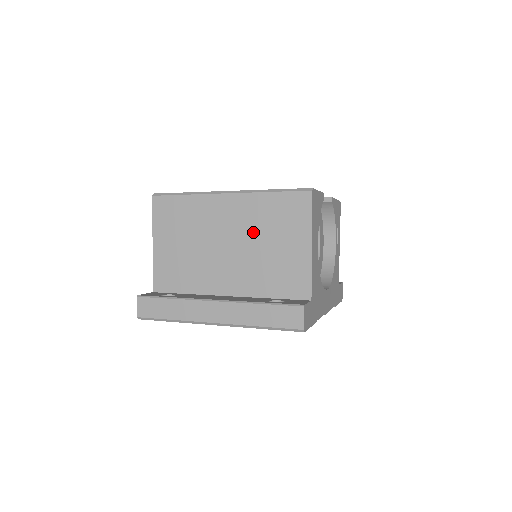
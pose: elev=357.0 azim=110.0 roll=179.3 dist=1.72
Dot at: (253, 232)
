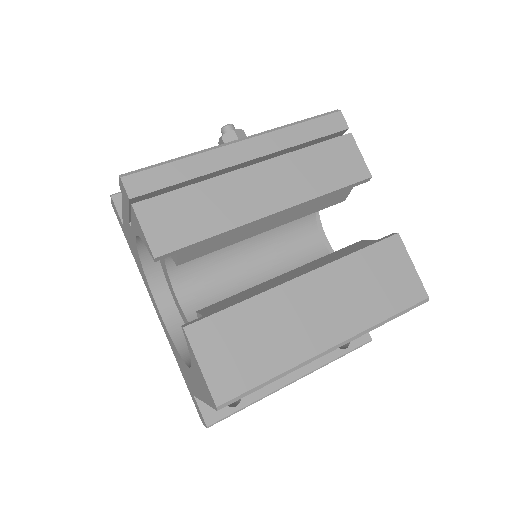
Dot at: occluded
